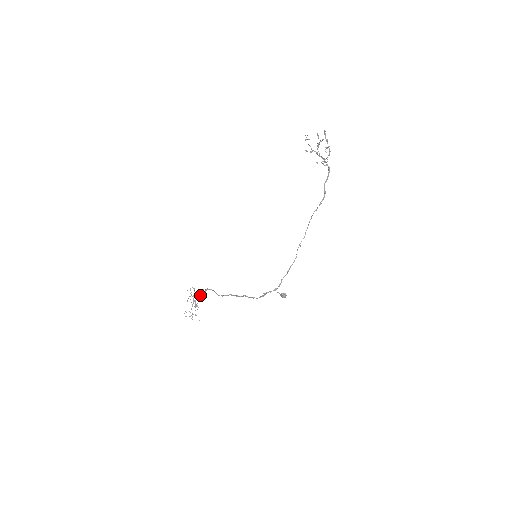
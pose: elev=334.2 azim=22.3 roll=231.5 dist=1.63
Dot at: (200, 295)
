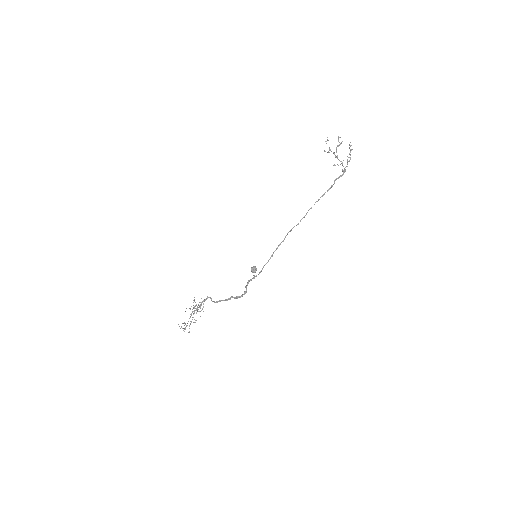
Dot at: (200, 305)
